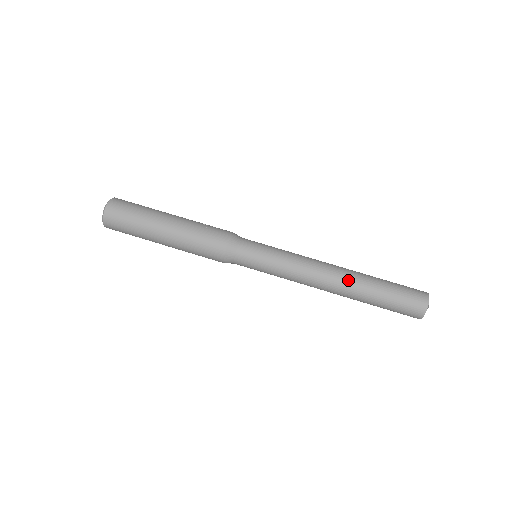
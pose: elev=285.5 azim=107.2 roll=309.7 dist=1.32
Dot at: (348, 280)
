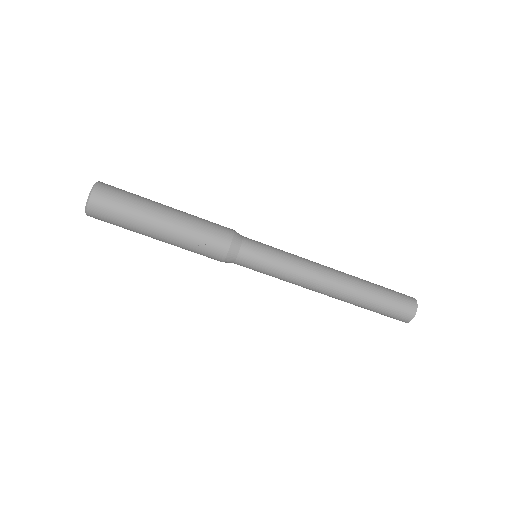
Dot at: (339, 299)
